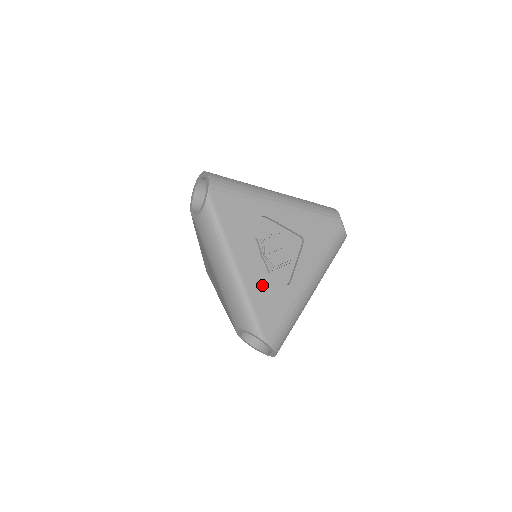
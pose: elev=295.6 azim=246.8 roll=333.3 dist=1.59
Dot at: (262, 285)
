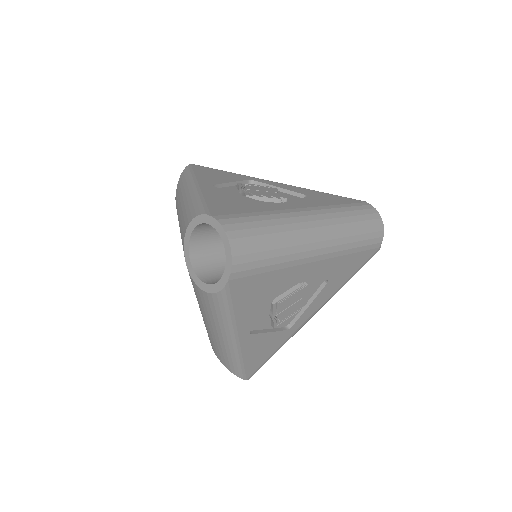
Dot at: (260, 342)
